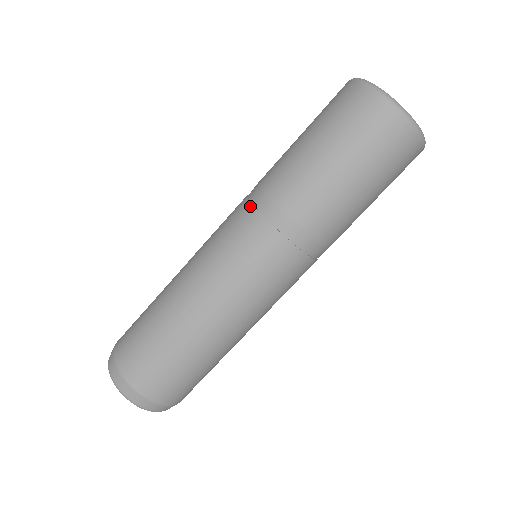
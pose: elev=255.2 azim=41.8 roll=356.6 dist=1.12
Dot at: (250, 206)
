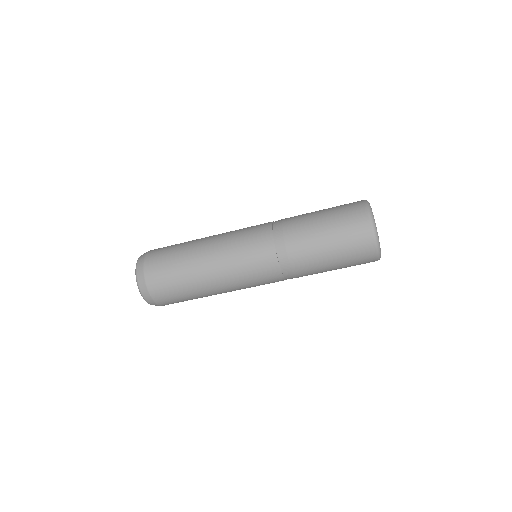
Dot at: (270, 226)
